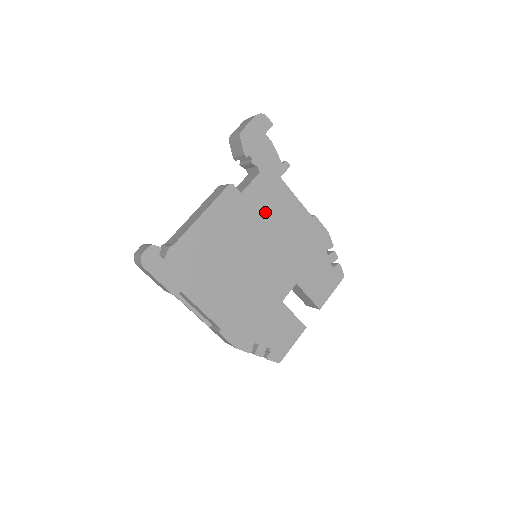
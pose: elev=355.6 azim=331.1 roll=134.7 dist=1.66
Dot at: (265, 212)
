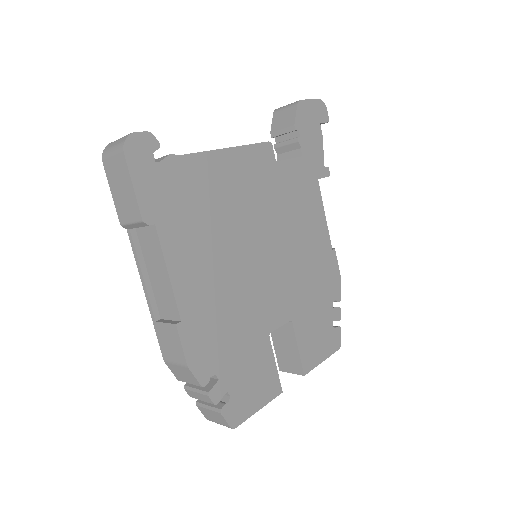
Dot at: (291, 204)
